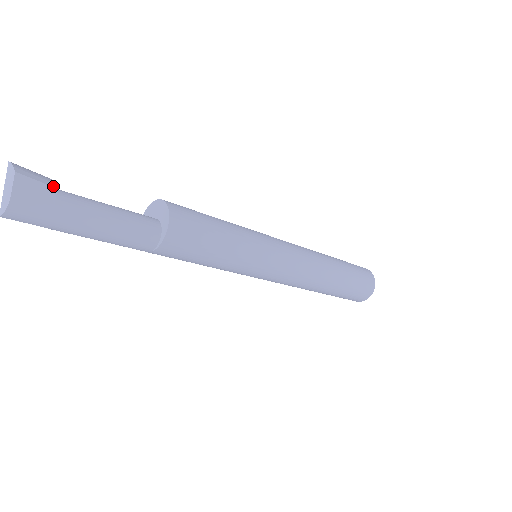
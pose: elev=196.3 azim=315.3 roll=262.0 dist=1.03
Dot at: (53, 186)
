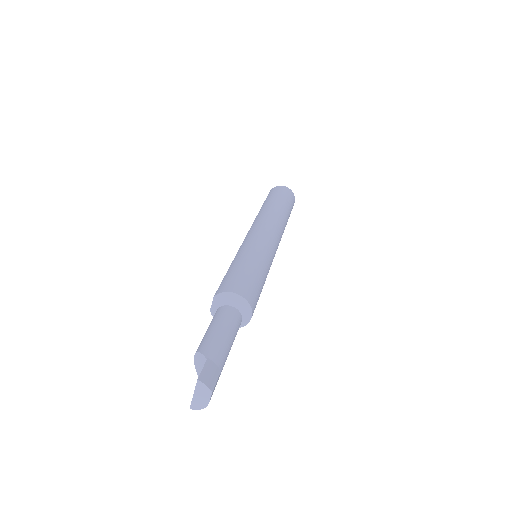
Dot at: (220, 372)
